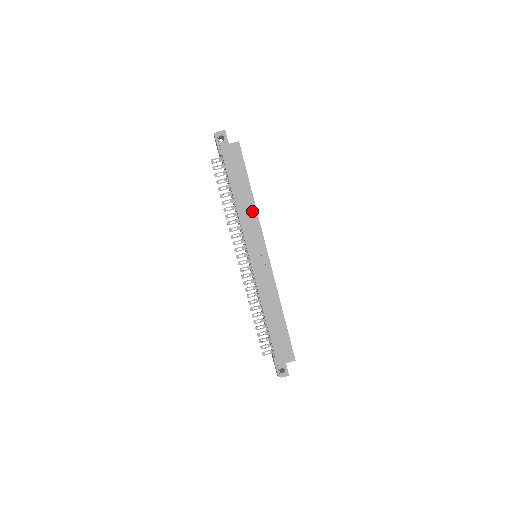
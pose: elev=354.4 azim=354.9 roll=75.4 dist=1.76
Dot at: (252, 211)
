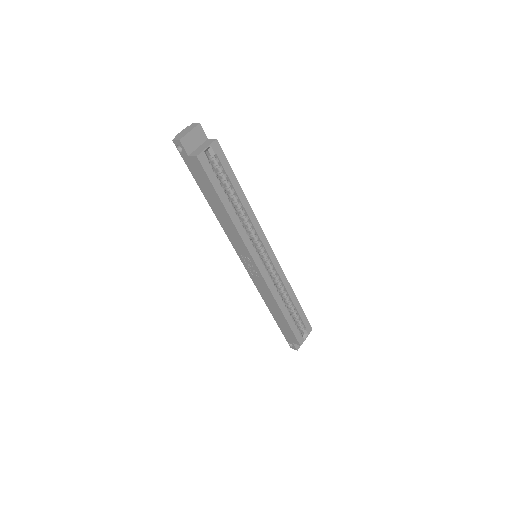
Dot at: (232, 227)
